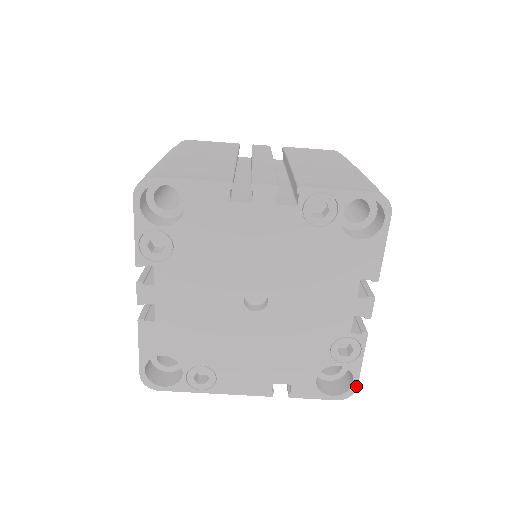
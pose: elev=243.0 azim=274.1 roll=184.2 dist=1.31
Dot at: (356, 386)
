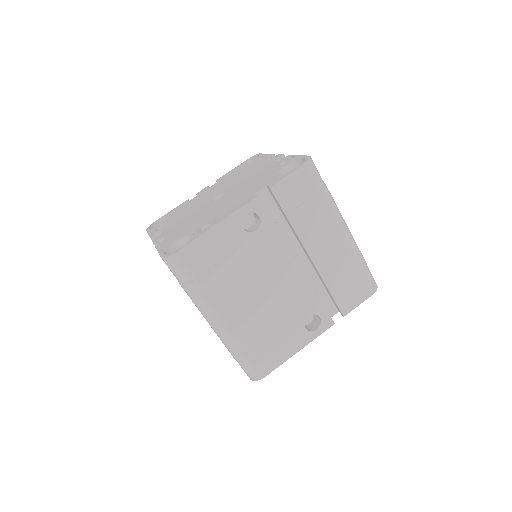
Dot at: (308, 157)
